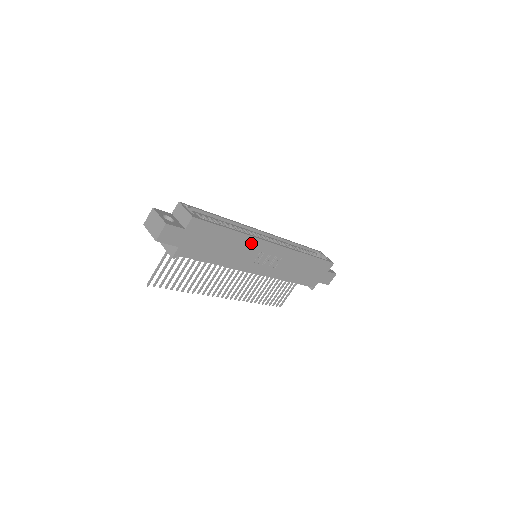
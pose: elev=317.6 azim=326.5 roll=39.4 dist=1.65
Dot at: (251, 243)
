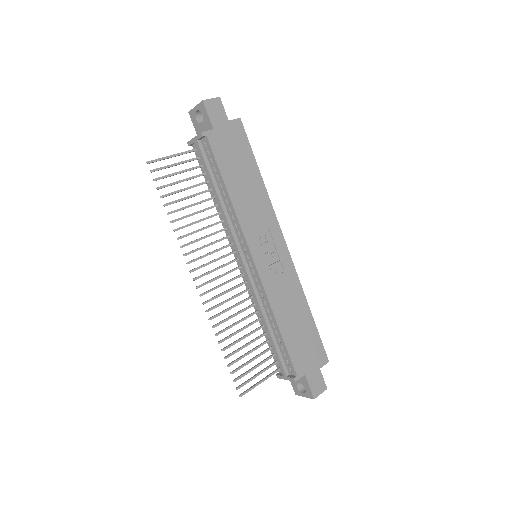
Dot at: (267, 210)
